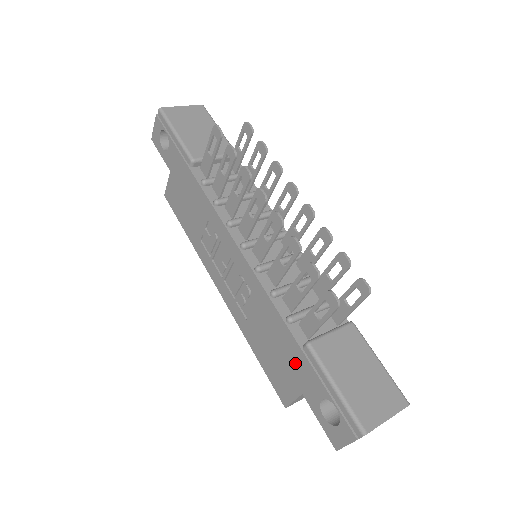
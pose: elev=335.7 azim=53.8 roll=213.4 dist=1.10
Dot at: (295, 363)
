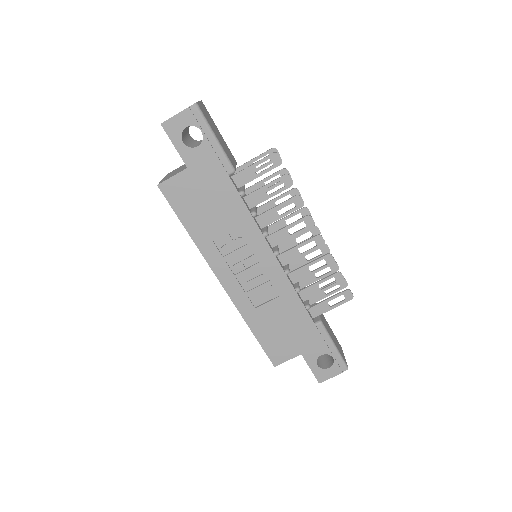
Dot at: (304, 335)
